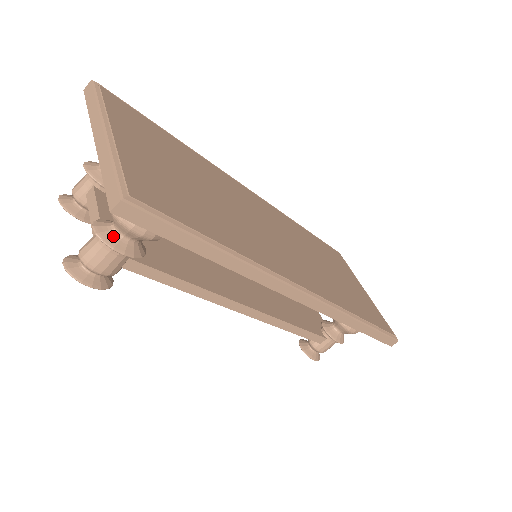
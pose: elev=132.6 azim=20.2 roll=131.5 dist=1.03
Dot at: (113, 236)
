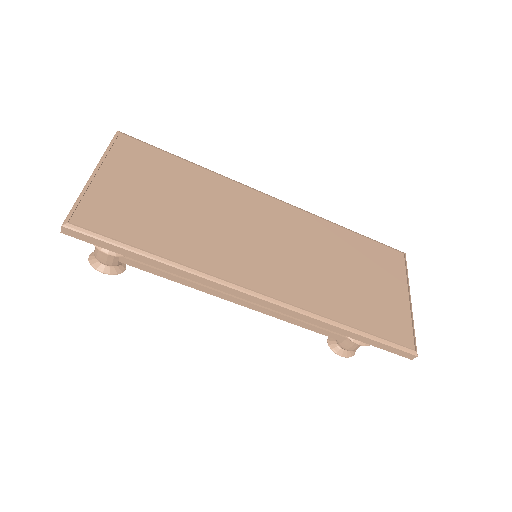
Dot at: occluded
